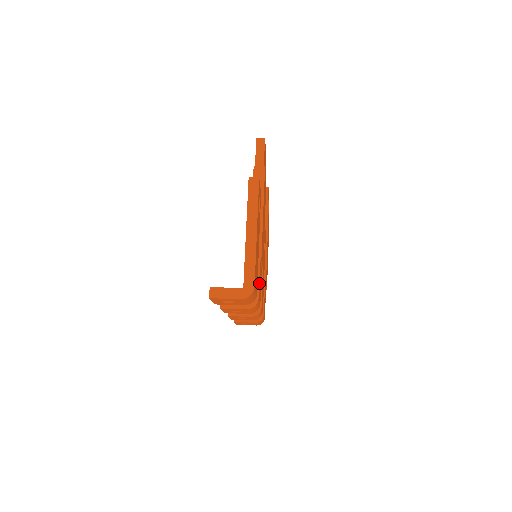
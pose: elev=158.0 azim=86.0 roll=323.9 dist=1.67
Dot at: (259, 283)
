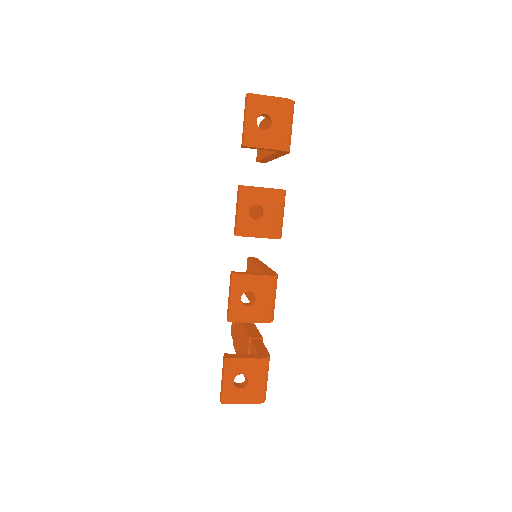
Dot at: occluded
